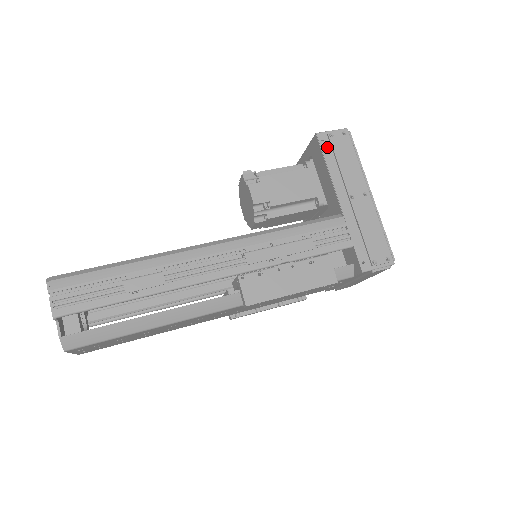
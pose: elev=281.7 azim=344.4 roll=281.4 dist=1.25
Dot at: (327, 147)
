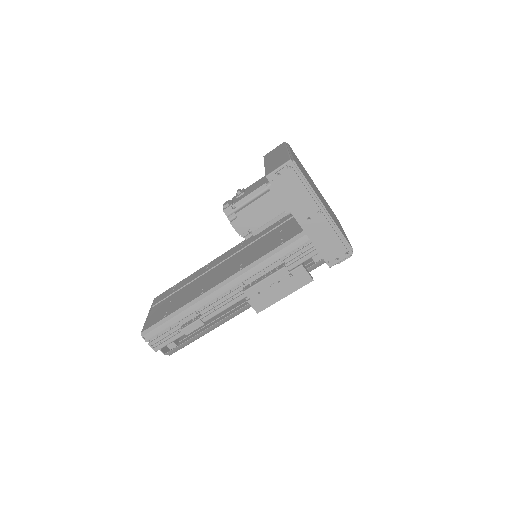
Dot at: (278, 185)
